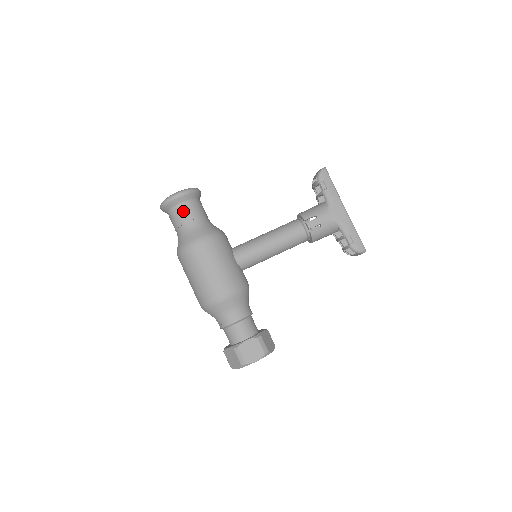
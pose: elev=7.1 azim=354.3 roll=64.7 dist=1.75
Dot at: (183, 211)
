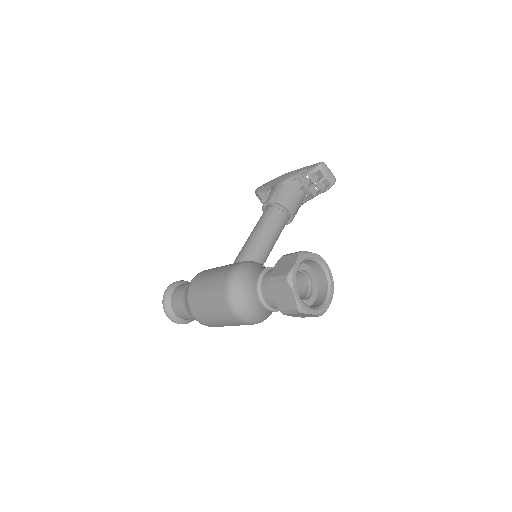
Dot at: (177, 293)
